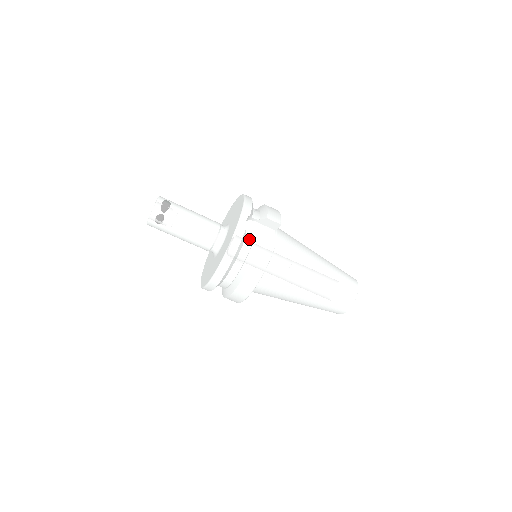
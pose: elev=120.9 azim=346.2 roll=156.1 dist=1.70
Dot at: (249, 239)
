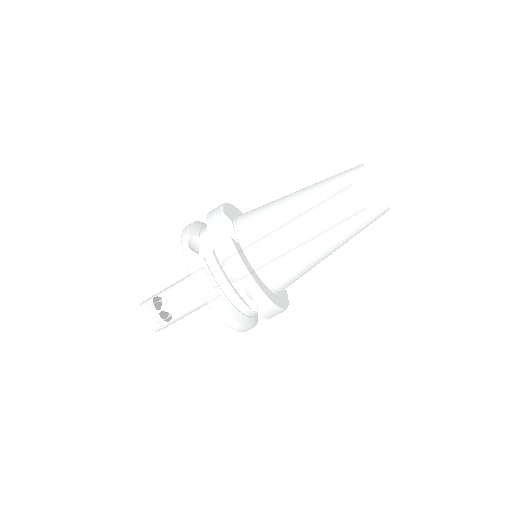
Dot at: (212, 255)
